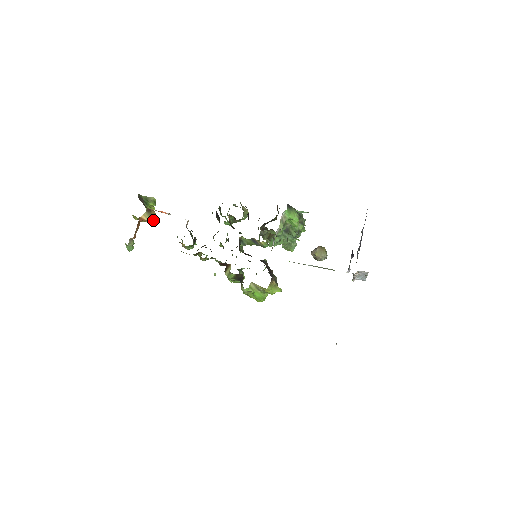
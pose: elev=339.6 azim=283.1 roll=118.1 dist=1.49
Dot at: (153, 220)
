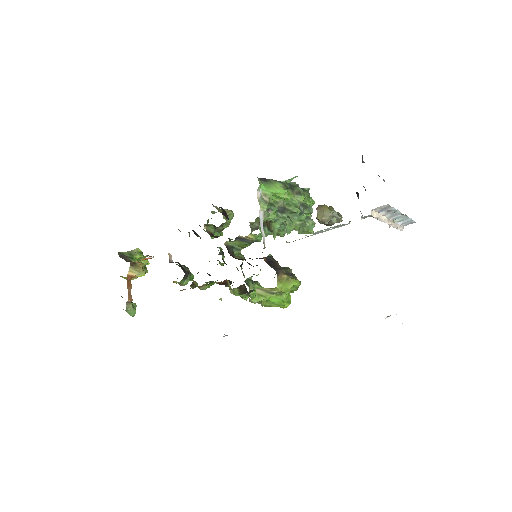
Dot at: (142, 272)
